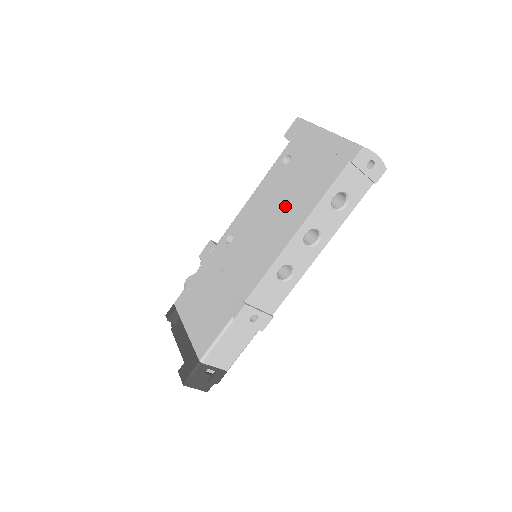
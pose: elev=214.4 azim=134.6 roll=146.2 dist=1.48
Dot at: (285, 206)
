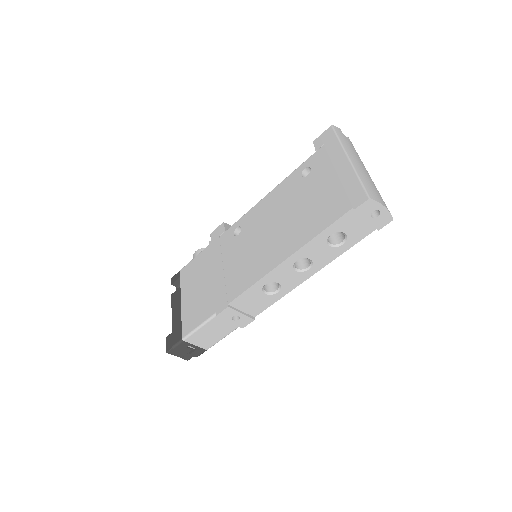
Dot at: (288, 224)
